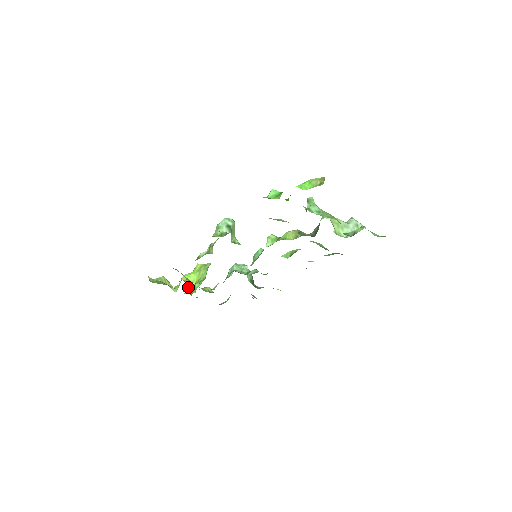
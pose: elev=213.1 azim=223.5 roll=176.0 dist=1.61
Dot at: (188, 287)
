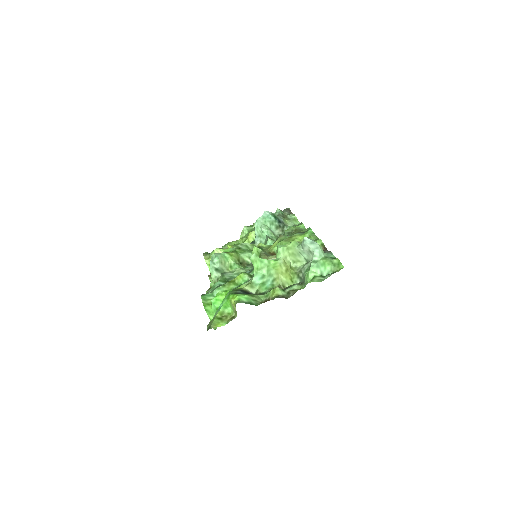
Dot at: occluded
